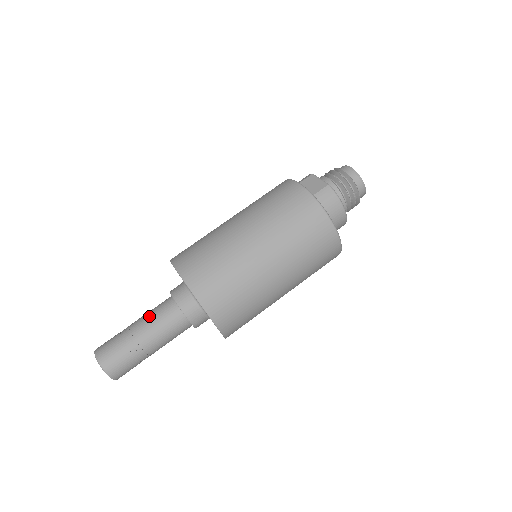
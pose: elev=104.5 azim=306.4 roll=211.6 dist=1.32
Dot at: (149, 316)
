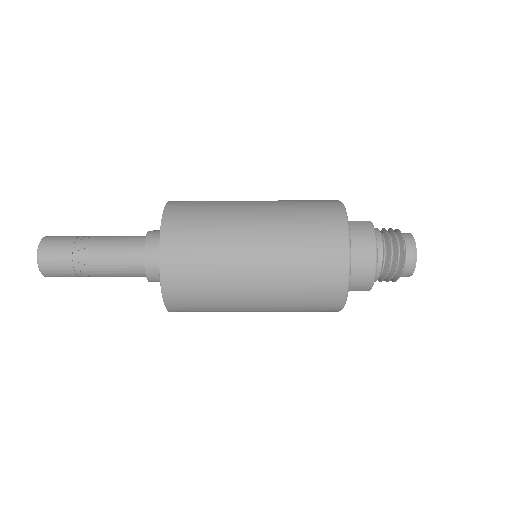
Dot at: occluded
